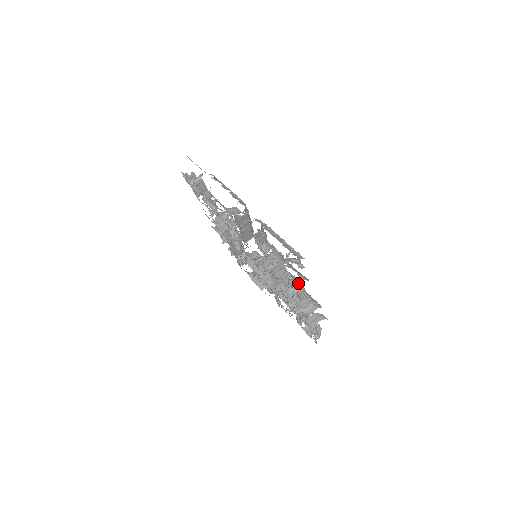
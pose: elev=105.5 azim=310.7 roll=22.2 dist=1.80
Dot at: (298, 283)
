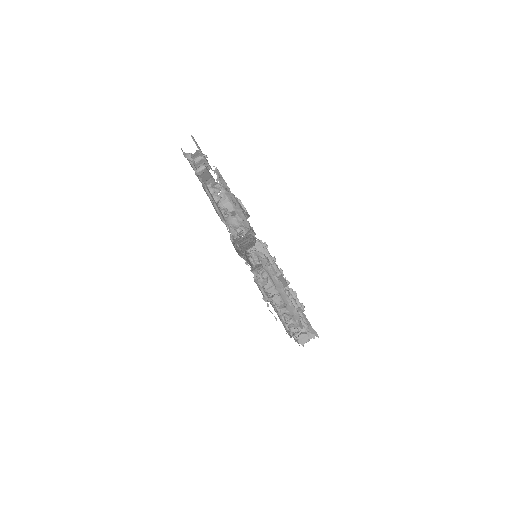
Dot at: occluded
